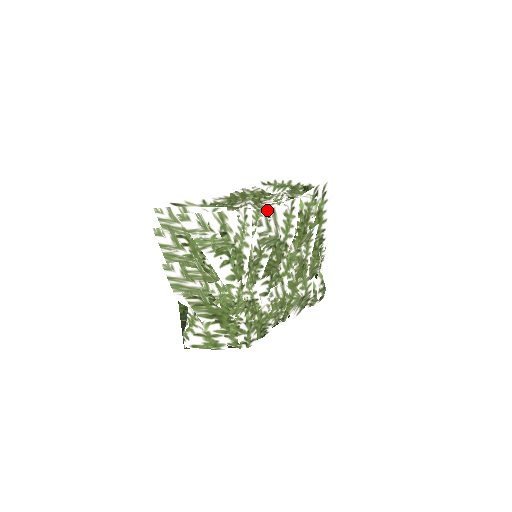
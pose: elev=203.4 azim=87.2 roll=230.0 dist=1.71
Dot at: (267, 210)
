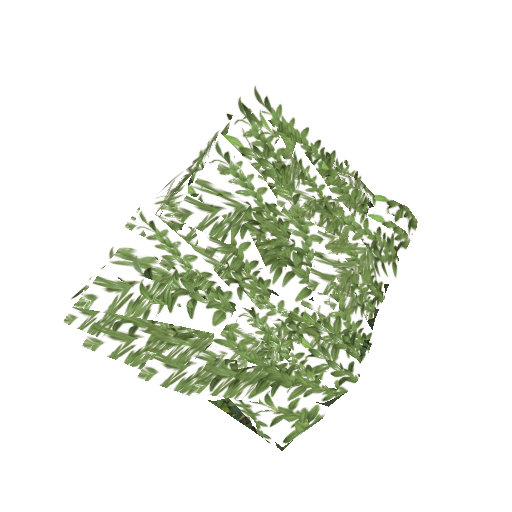
Dot at: (183, 190)
